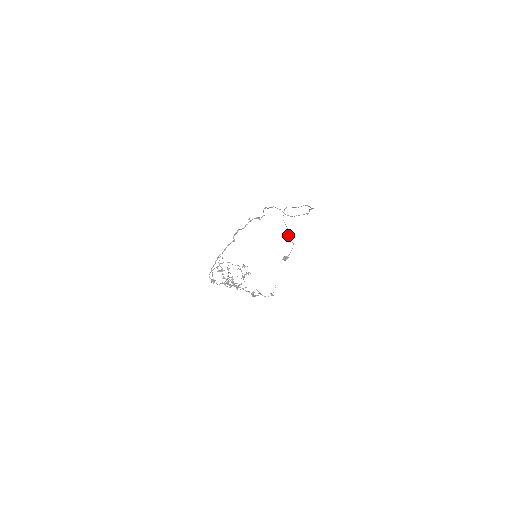
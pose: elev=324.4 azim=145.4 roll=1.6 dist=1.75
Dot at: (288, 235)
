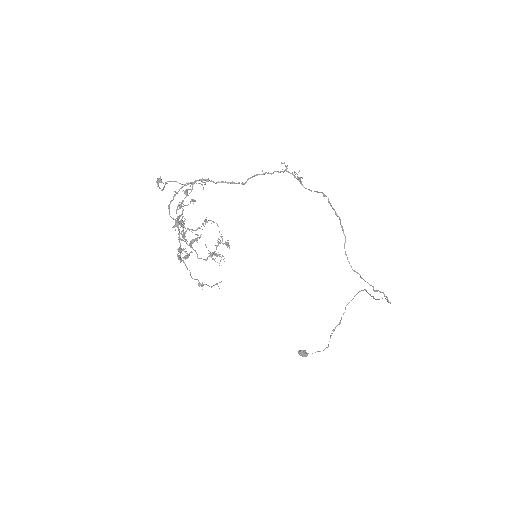
Dot at: (333, 329)
